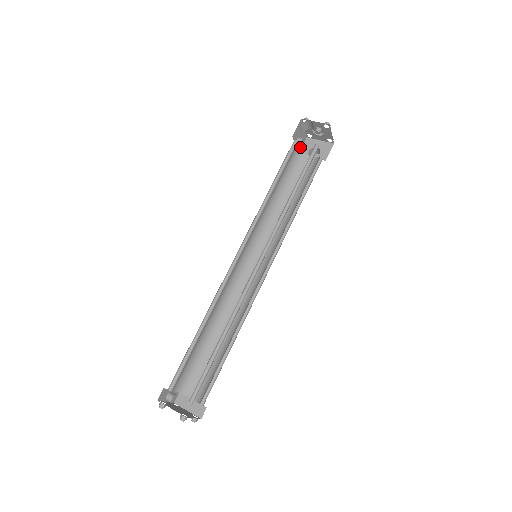
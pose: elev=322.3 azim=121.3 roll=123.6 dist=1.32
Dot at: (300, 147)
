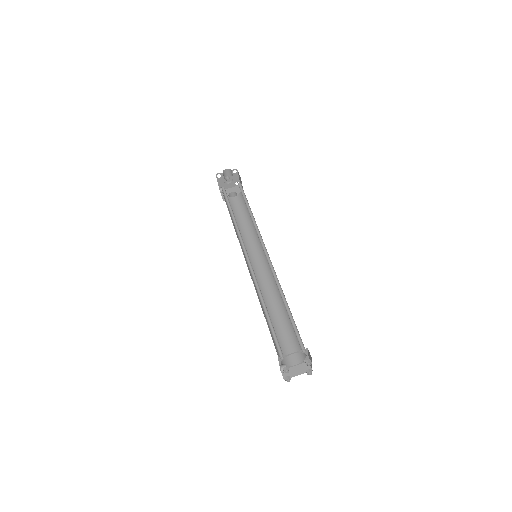
Dot at: occluded
